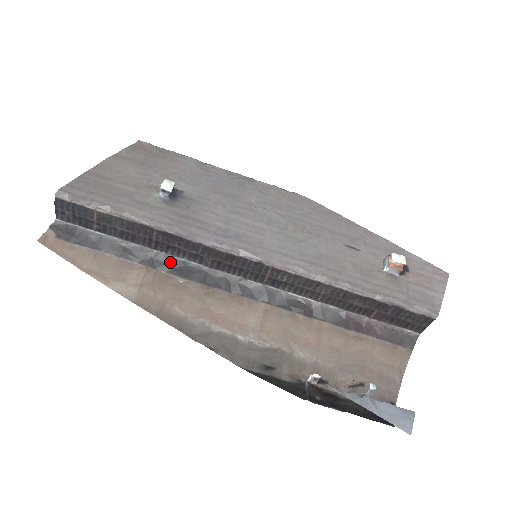
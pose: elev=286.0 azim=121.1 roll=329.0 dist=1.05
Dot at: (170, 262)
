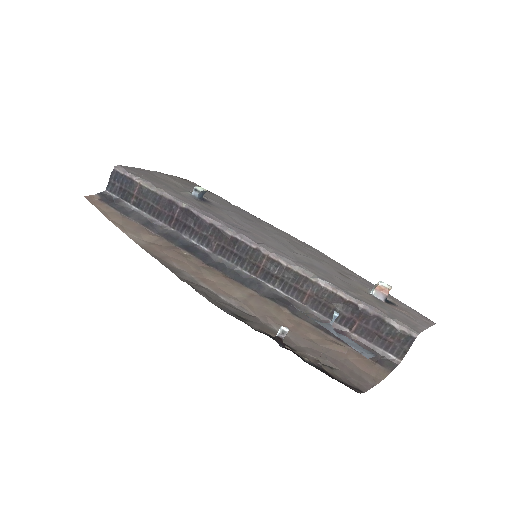
Dot at: (182, 240)
